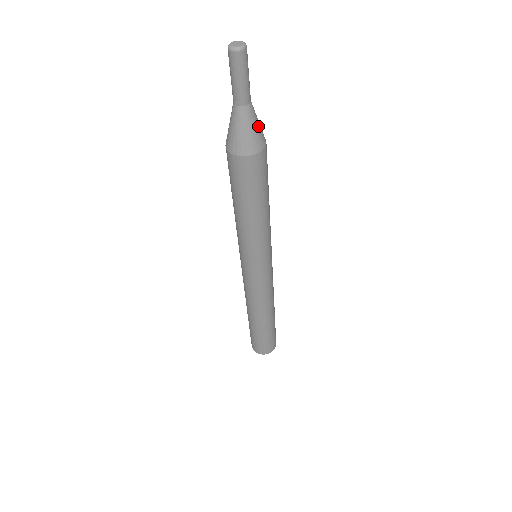
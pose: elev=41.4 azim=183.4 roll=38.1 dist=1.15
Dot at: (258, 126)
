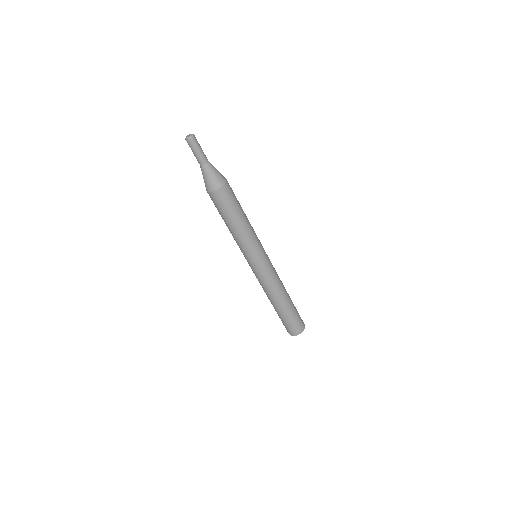
Dot at: (218, 171)
